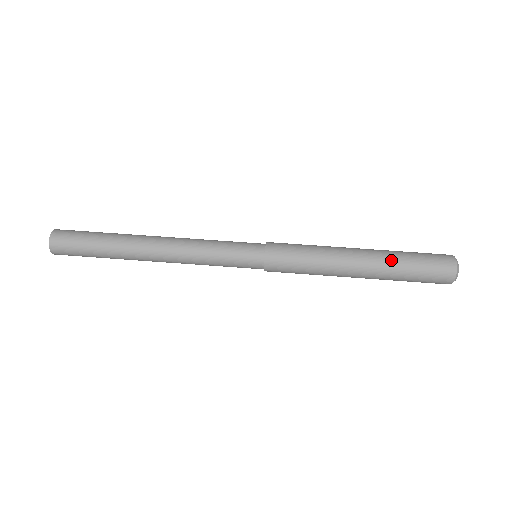
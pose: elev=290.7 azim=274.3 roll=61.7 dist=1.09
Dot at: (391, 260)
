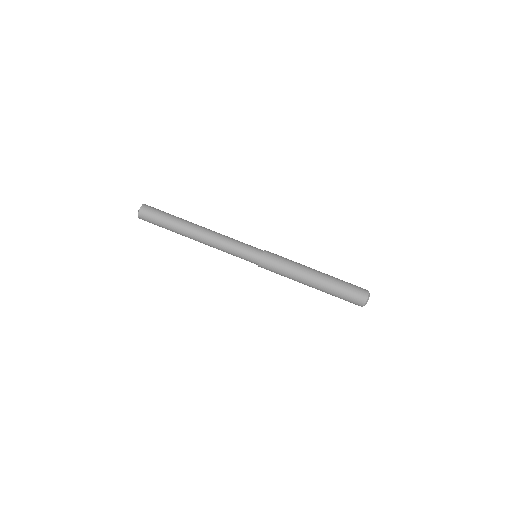
Dot at: (333, 280)
